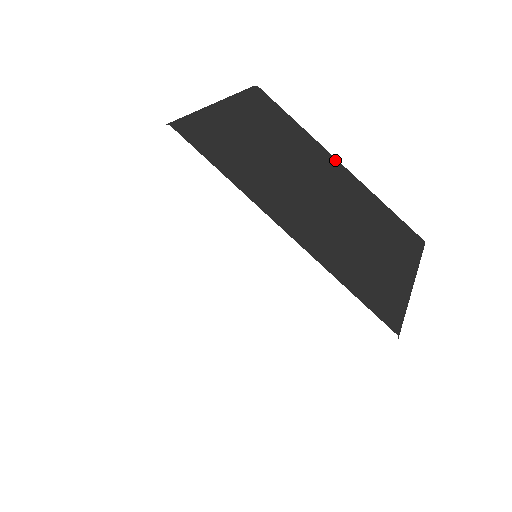
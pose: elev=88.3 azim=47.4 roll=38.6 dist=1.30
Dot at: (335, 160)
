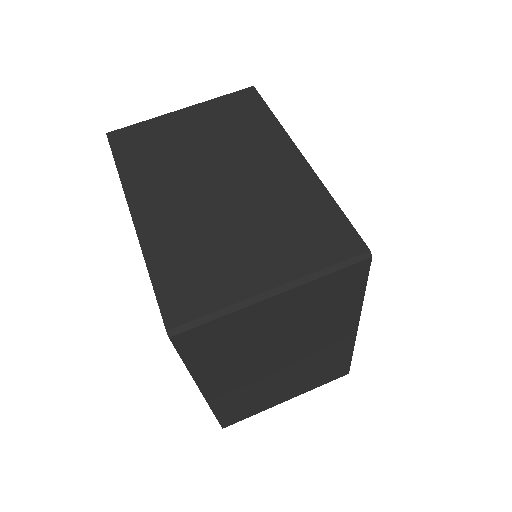
Dot at: (355, 326)
